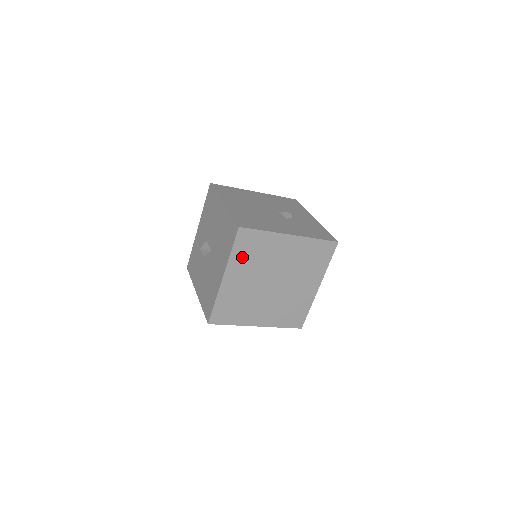
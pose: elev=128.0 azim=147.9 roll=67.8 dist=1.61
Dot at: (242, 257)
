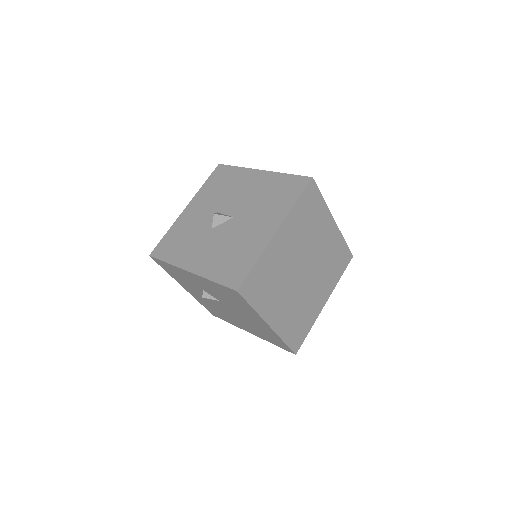
Dot at: (299, 217)
